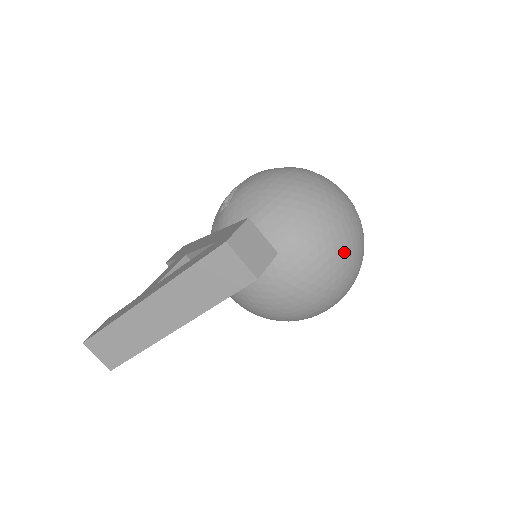
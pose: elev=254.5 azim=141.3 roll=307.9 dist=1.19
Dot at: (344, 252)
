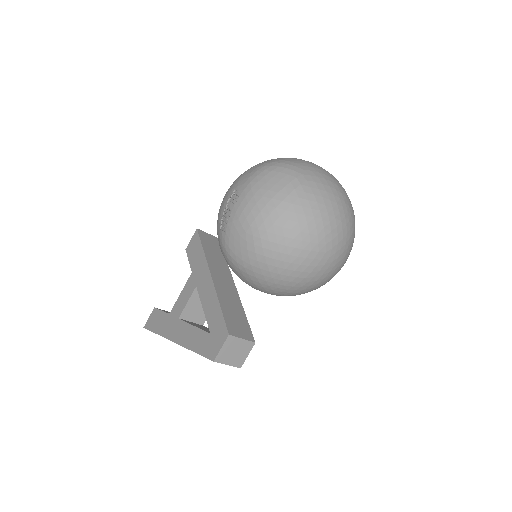
Dot at: (325, 276)
